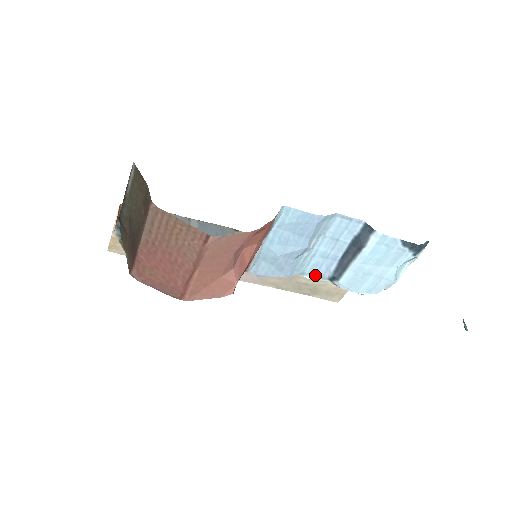
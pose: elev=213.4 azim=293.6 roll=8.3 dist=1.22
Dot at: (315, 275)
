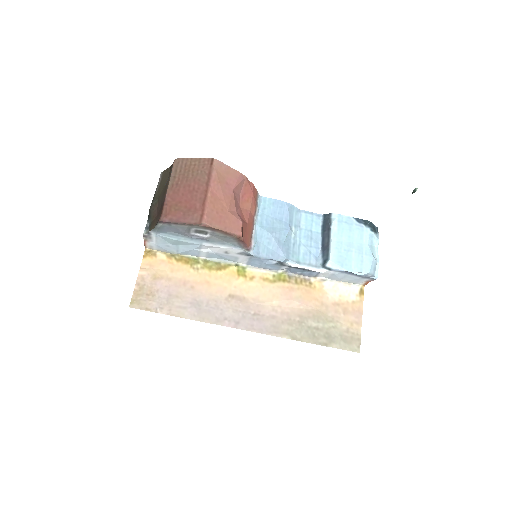
Dot at: (309, 264)
